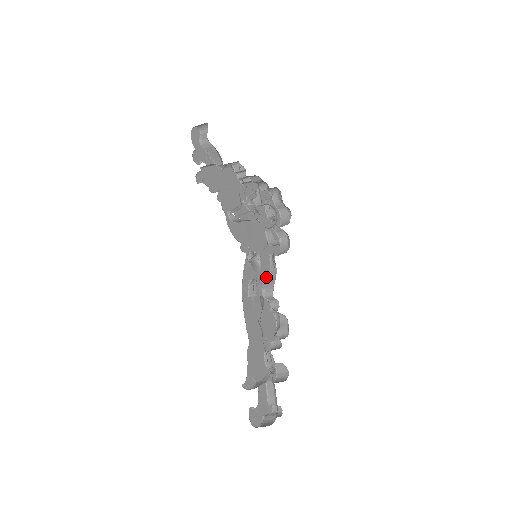
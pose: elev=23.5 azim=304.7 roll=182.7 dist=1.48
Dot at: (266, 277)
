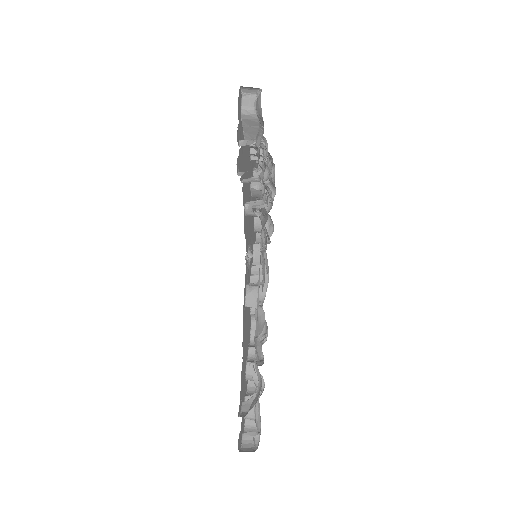
Dot at: (254, 276)
